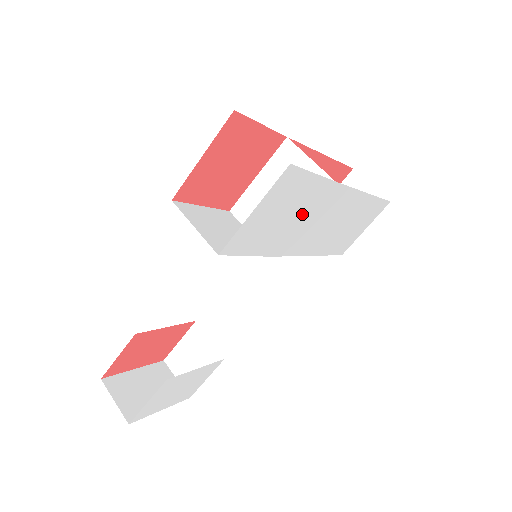
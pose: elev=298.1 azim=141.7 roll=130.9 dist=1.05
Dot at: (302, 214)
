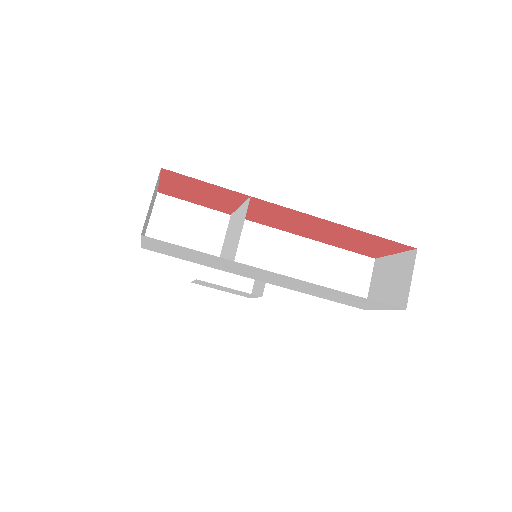
Dot at: (217, 262)
